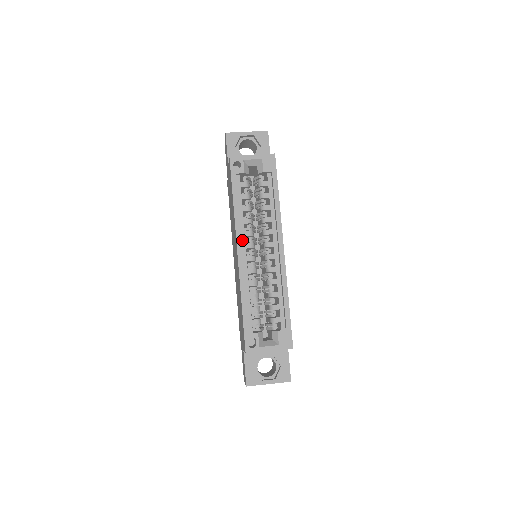
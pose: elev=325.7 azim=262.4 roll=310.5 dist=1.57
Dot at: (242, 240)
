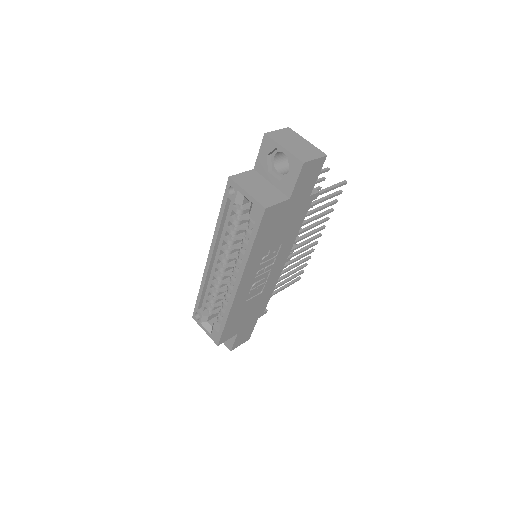
Dot at: (218, 250)
